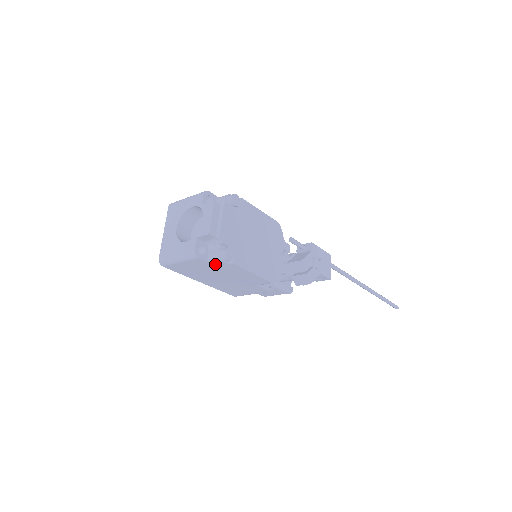
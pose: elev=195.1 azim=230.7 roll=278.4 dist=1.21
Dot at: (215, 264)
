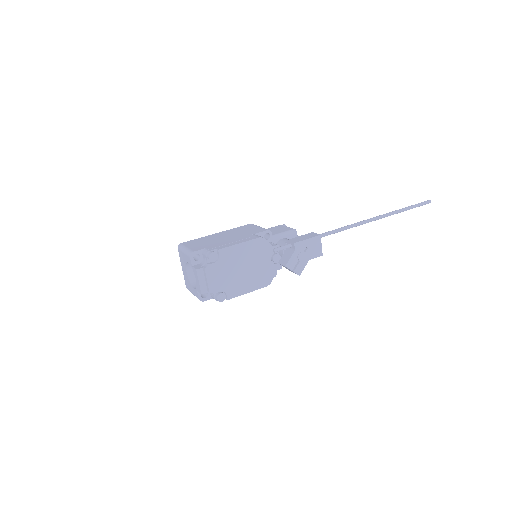
Dot at: occluded
